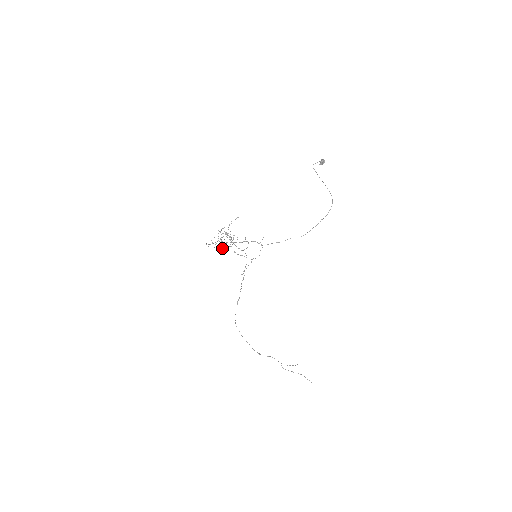
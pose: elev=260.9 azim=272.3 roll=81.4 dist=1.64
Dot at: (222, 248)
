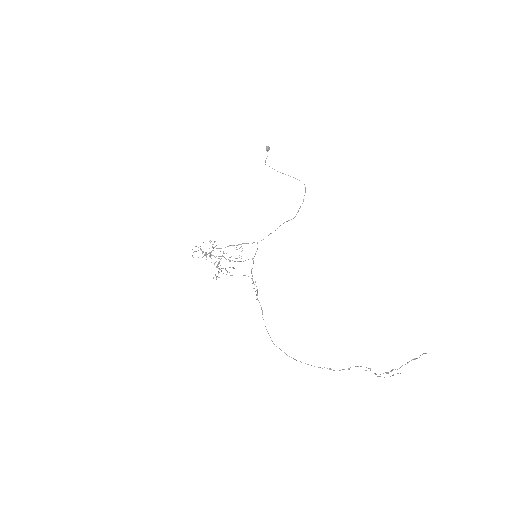
Dot at: (214, 263)
